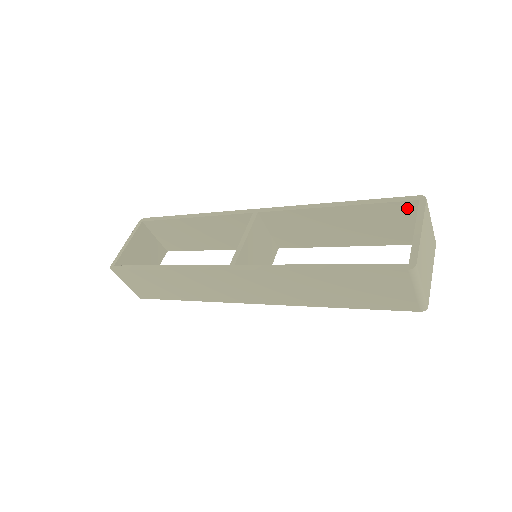
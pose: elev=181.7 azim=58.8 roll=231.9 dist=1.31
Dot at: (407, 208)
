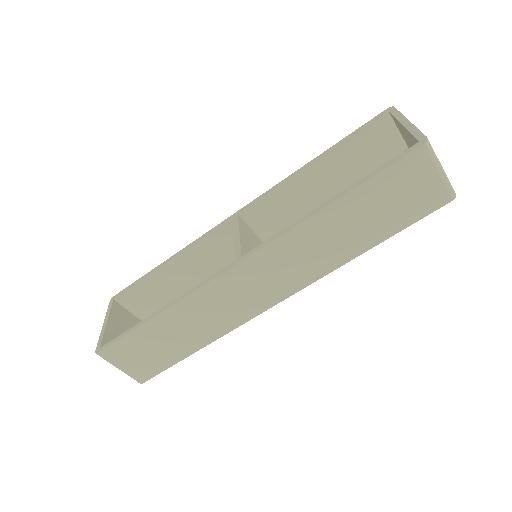
Dot at: (381, 127)
